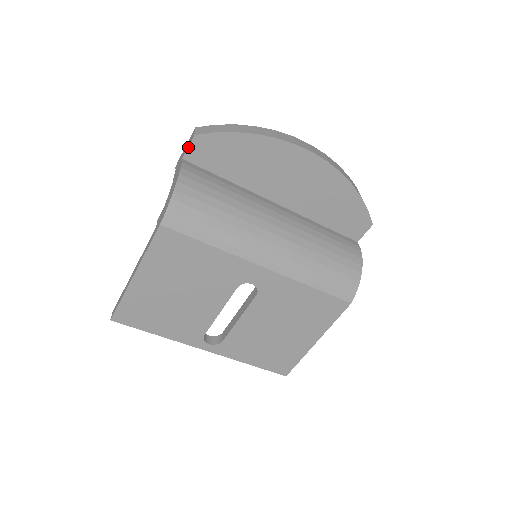
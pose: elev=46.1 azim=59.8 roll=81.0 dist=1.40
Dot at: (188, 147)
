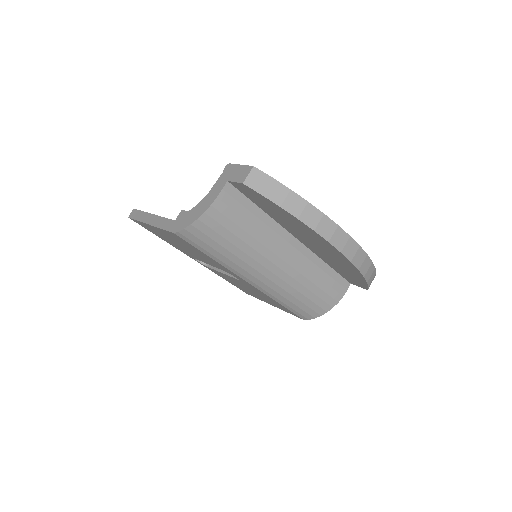
Dot at: (235, 182)
